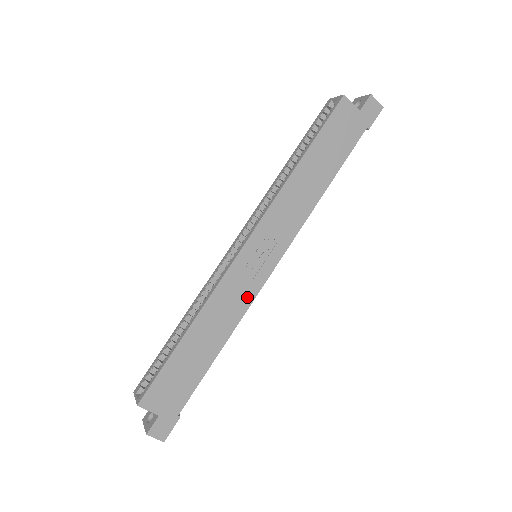
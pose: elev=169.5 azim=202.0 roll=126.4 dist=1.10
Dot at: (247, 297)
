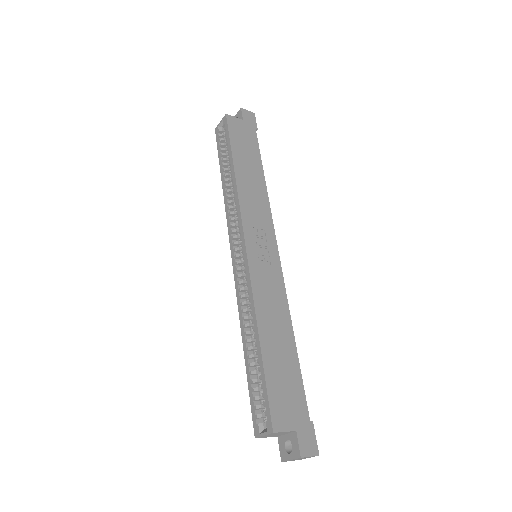
Dot at: (278, 283)
